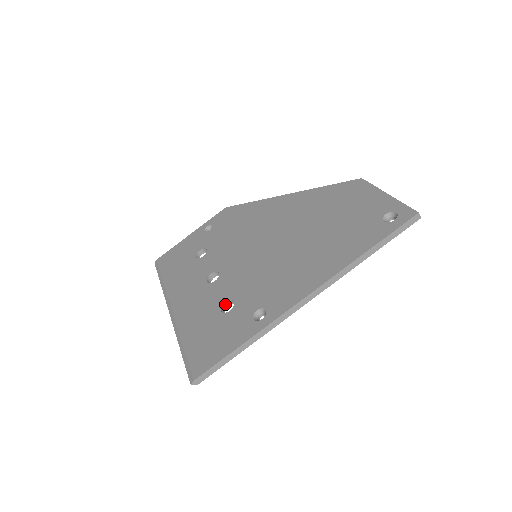
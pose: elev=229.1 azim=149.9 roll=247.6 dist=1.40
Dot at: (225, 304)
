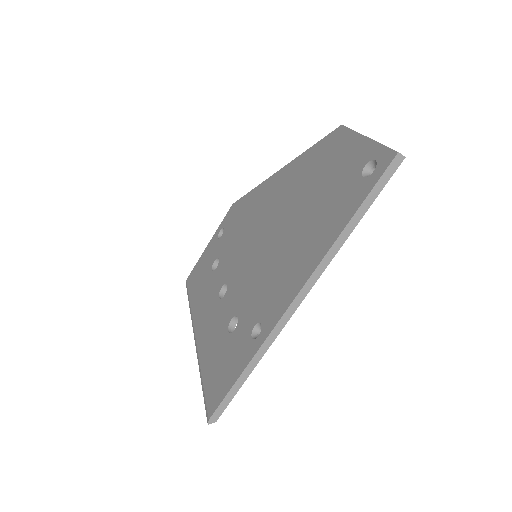
Dot at: (232, 322)
